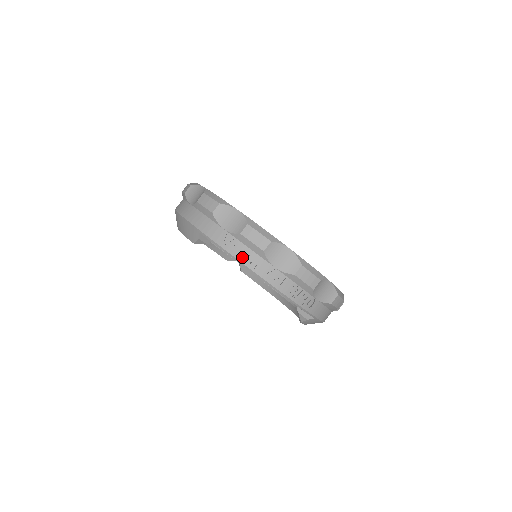
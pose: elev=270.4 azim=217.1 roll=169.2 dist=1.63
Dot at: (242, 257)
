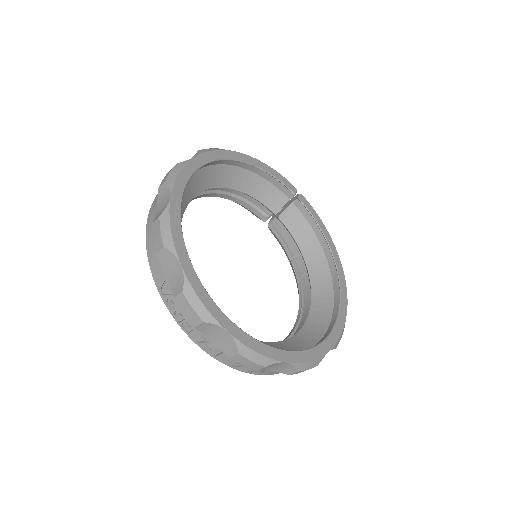
Dot at: (178, 316)
